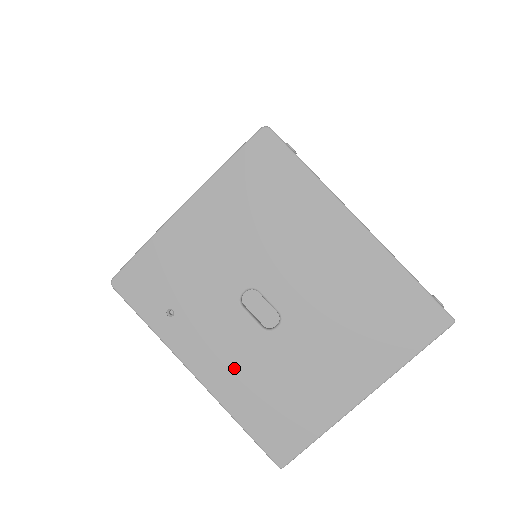
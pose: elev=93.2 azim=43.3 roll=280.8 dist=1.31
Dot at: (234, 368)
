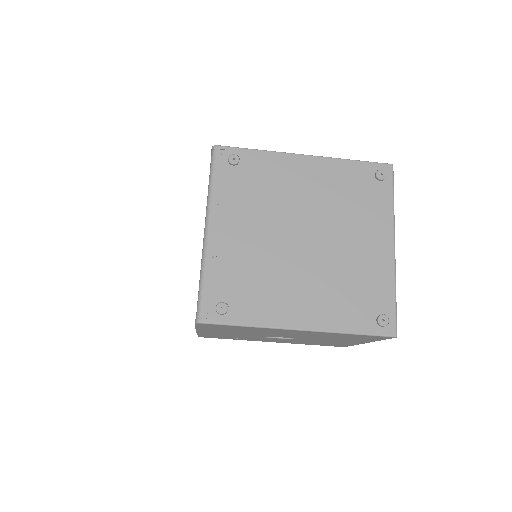
Dot at: occluded
